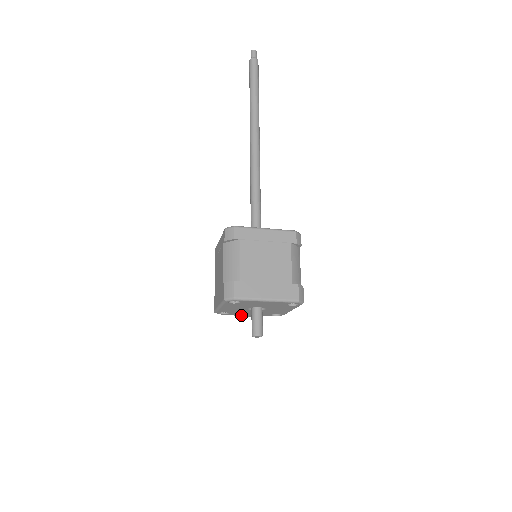
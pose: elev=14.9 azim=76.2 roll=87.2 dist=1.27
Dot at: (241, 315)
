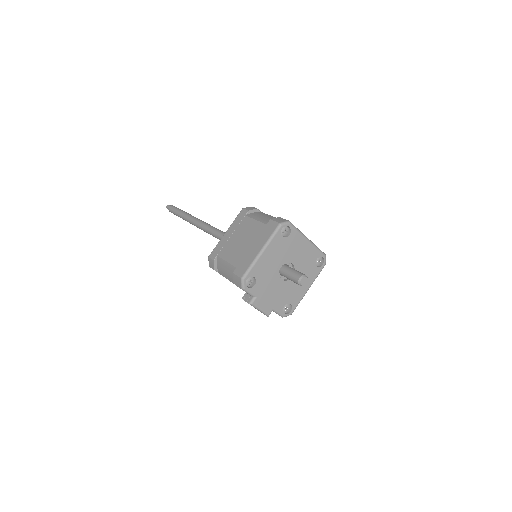
Dot at: (259, 301)
